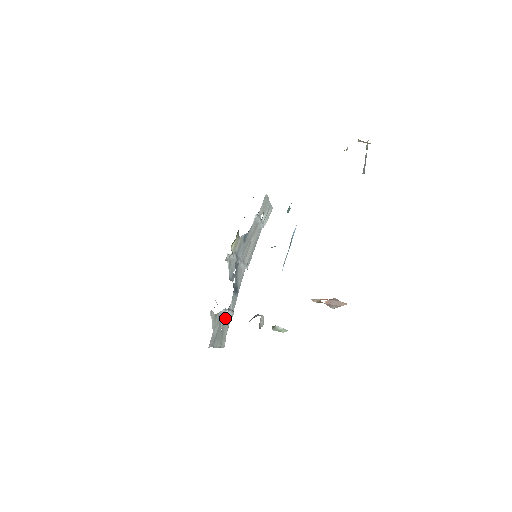
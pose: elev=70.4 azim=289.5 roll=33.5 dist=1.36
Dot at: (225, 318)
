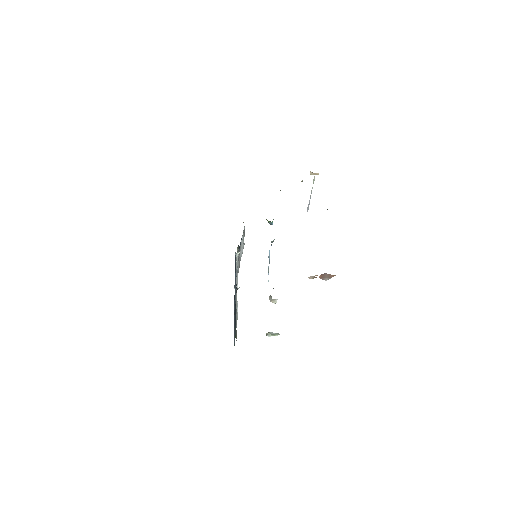
Dot at: occluded
